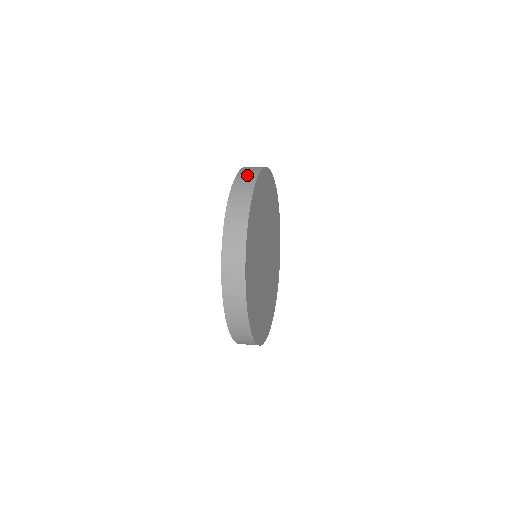
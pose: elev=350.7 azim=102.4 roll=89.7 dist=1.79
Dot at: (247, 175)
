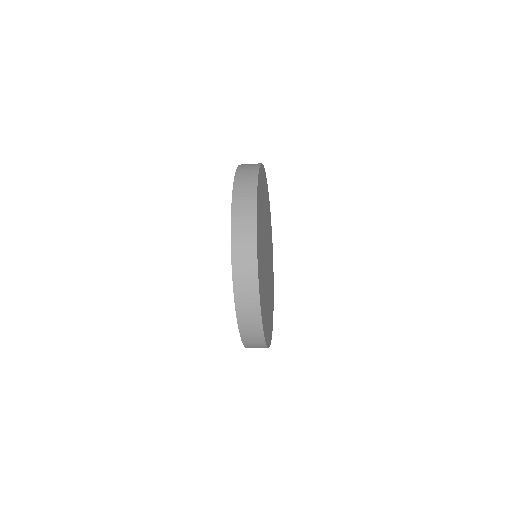
Dot at: occluded
